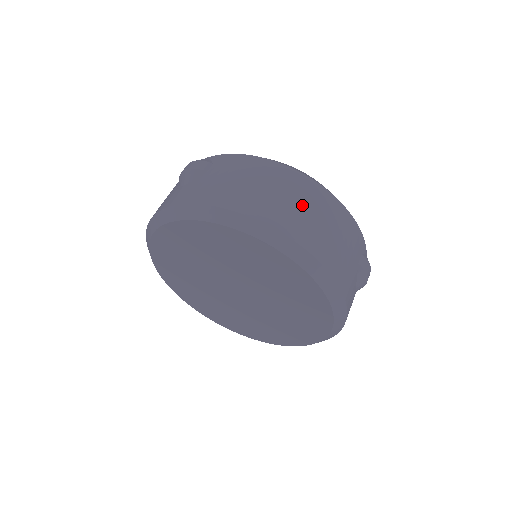
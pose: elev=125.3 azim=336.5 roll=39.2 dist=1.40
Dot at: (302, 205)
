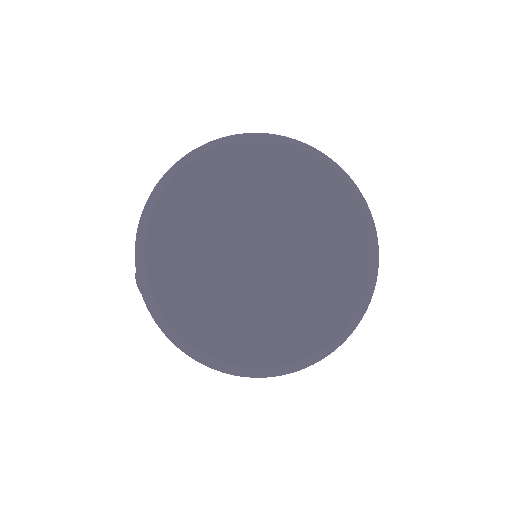
Dot at: occluded
